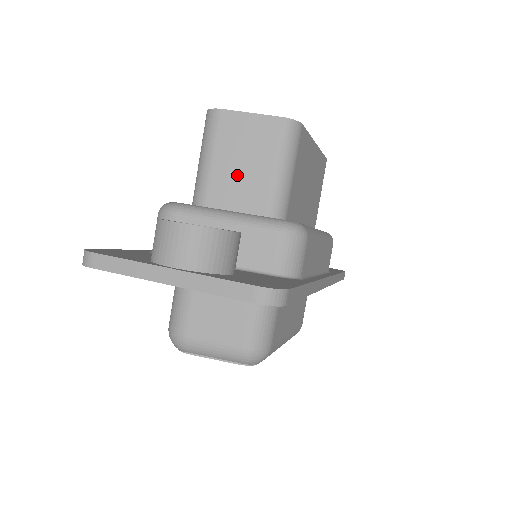
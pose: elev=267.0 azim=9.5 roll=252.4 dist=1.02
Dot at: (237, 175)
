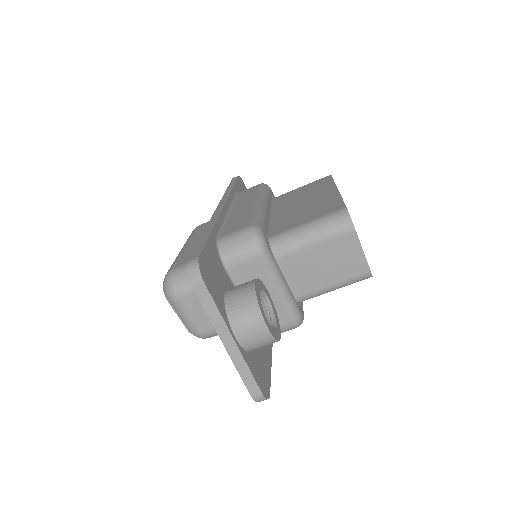
Dot at: (312, 266)
